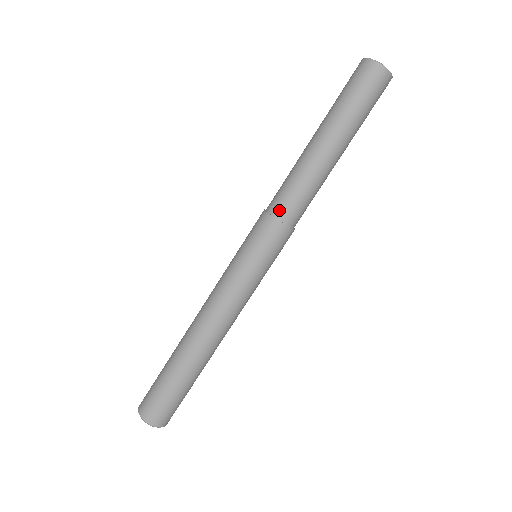
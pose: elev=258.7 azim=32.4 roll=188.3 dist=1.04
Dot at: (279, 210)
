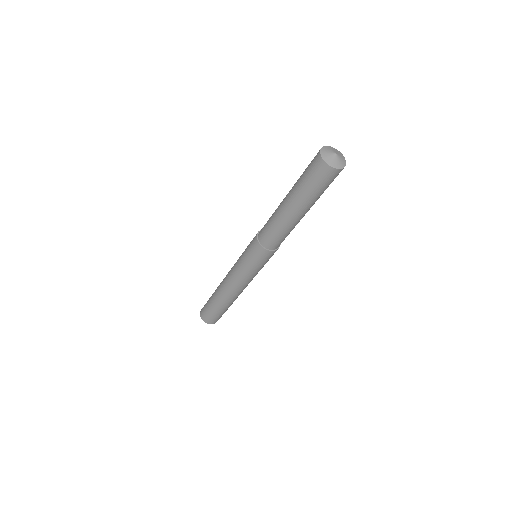
Dot at: (262, 240)
